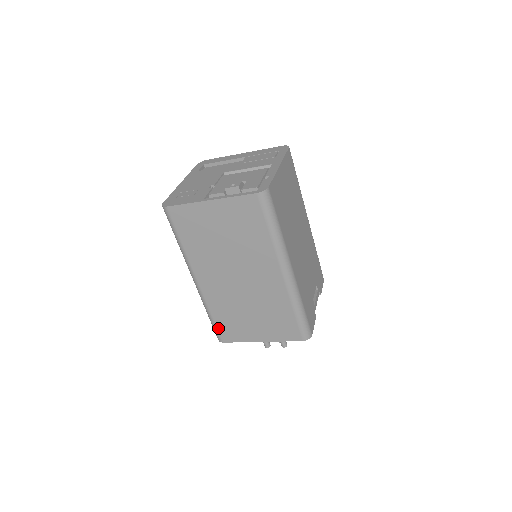
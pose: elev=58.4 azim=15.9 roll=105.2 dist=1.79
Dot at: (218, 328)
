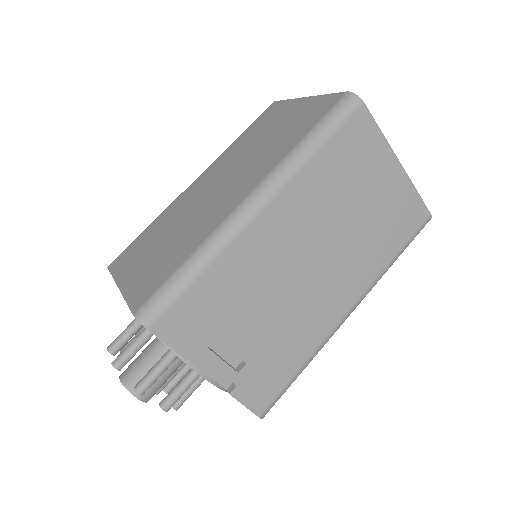
Dot at: (130, 246)
